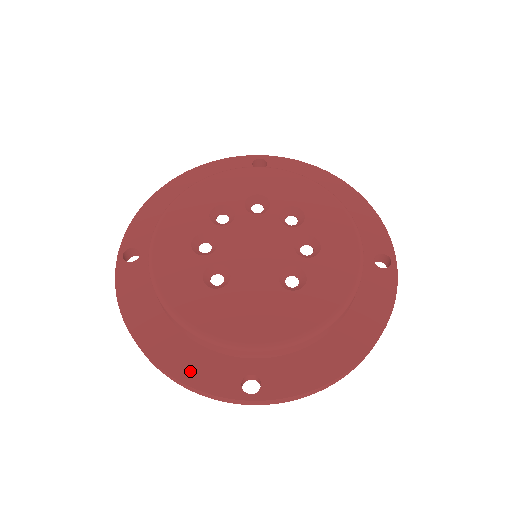
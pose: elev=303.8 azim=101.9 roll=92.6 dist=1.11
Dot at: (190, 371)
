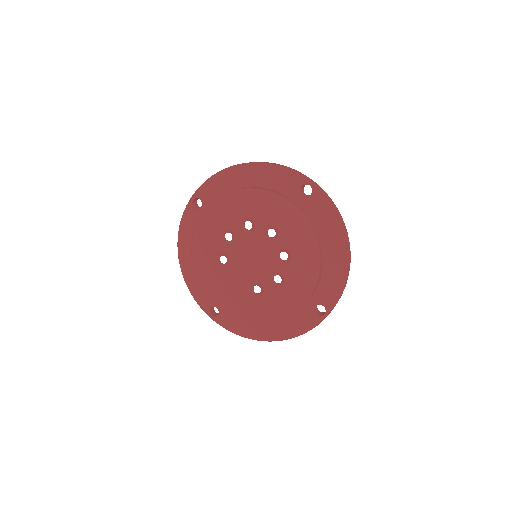
Dot at: (193, 286)
